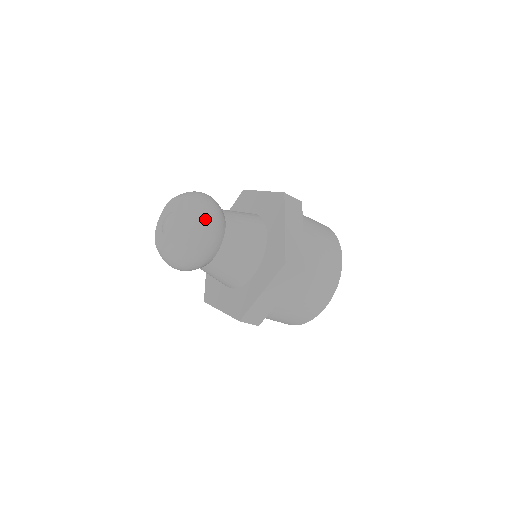
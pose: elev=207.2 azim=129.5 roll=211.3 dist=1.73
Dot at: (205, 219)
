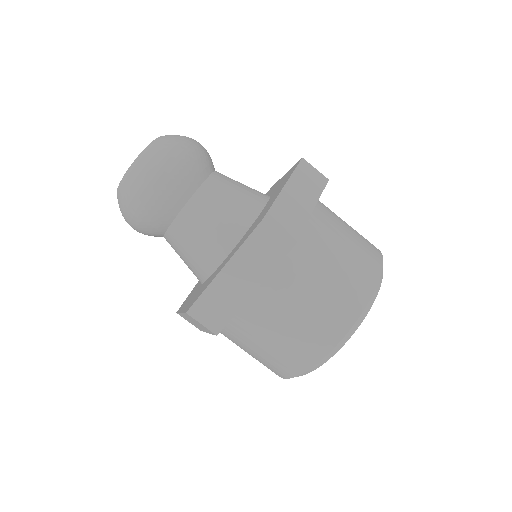
Dot at: occluded
